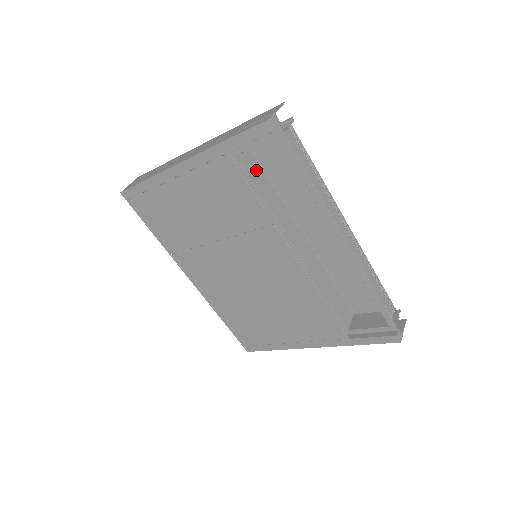
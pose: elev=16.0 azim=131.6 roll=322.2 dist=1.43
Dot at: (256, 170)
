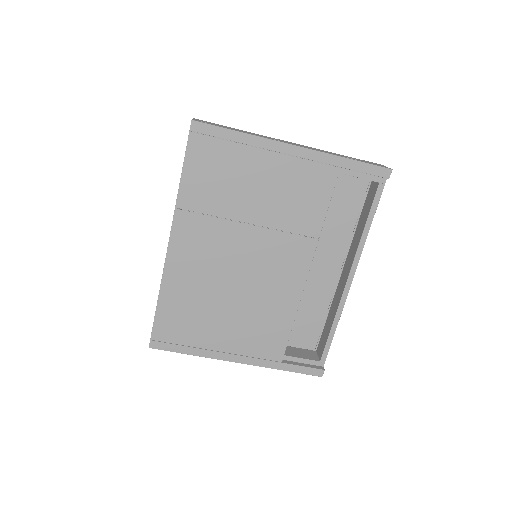
Dot at: occluded
